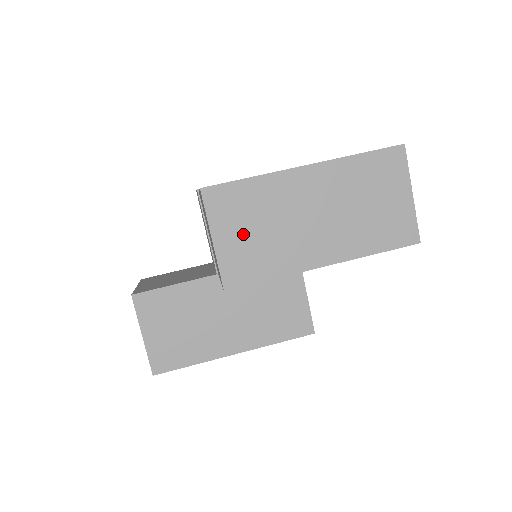
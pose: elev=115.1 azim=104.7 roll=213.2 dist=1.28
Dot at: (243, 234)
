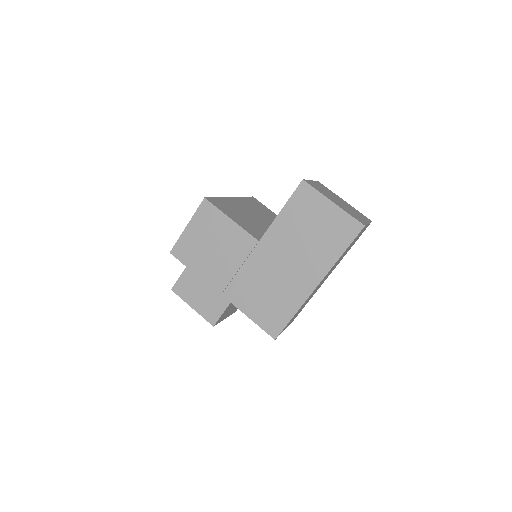
Dot at: occluded
